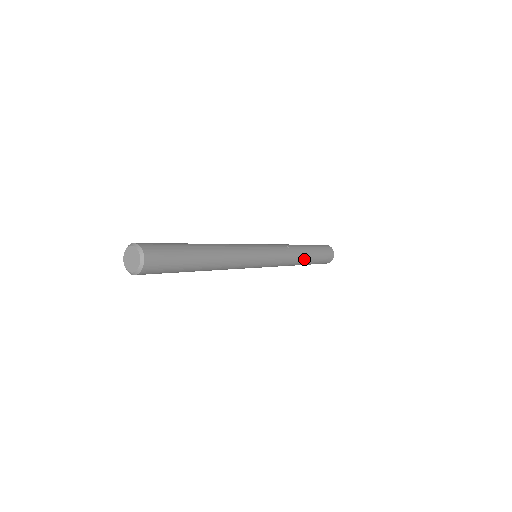
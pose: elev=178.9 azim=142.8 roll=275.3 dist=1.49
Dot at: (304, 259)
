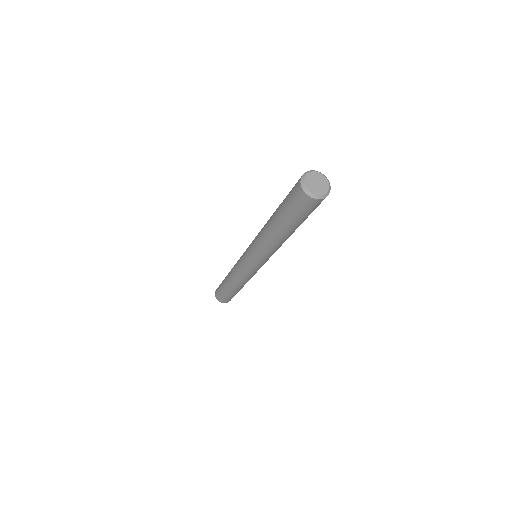
Dot at: occluded
